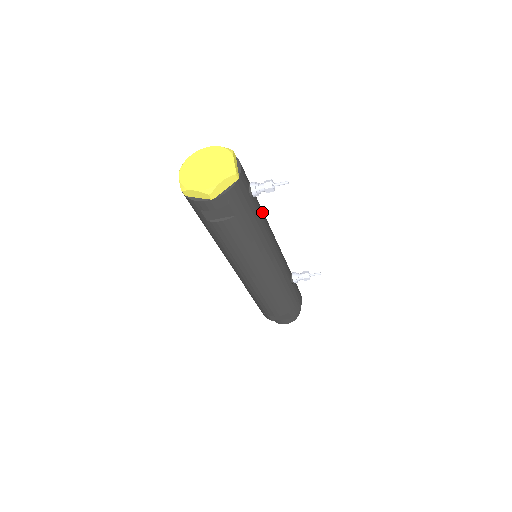
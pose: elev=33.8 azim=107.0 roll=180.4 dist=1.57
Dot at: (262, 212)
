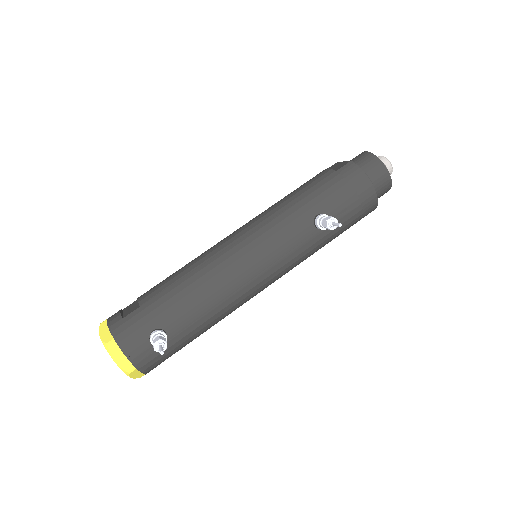
Dot at: (194, 307)
